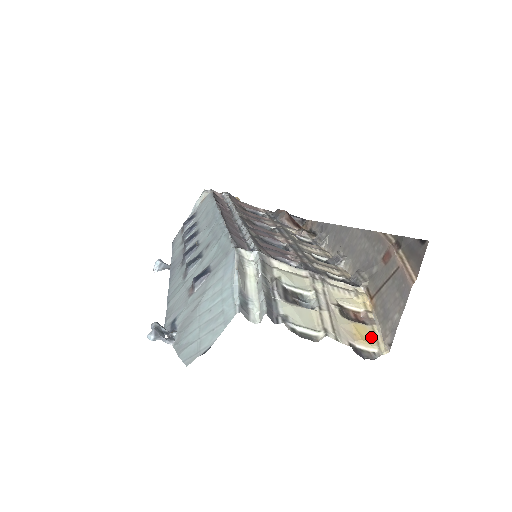
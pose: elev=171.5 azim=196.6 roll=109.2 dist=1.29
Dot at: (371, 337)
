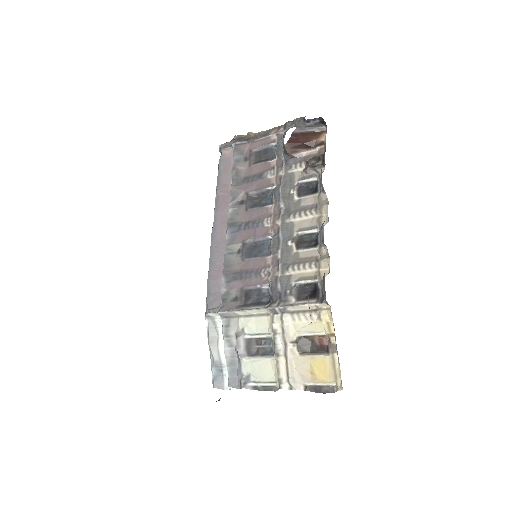
Dot at: (329, 371)
